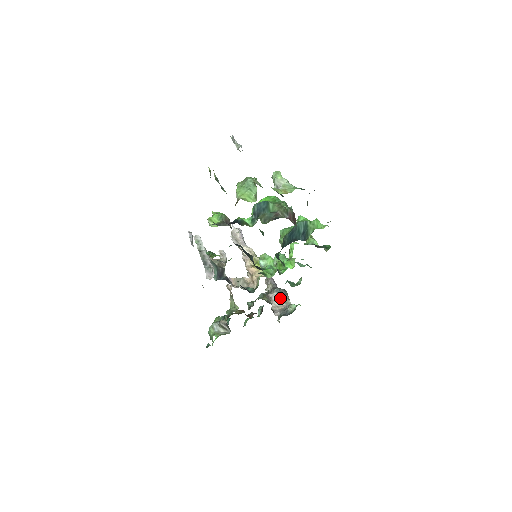
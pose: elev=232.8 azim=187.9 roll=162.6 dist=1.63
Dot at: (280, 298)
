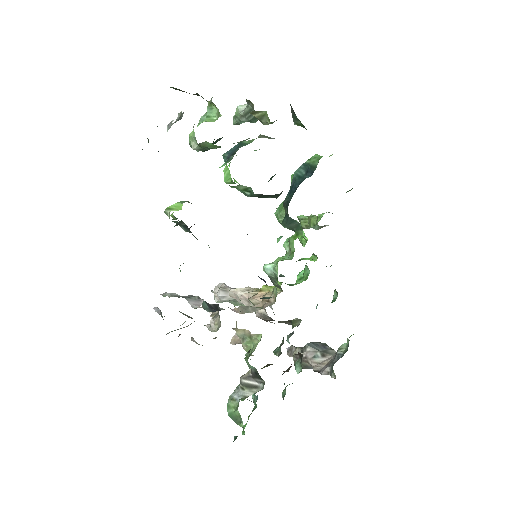
Dot at: (319, 352)
